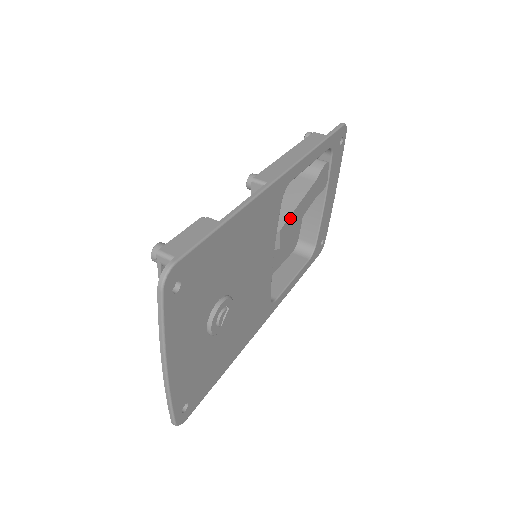
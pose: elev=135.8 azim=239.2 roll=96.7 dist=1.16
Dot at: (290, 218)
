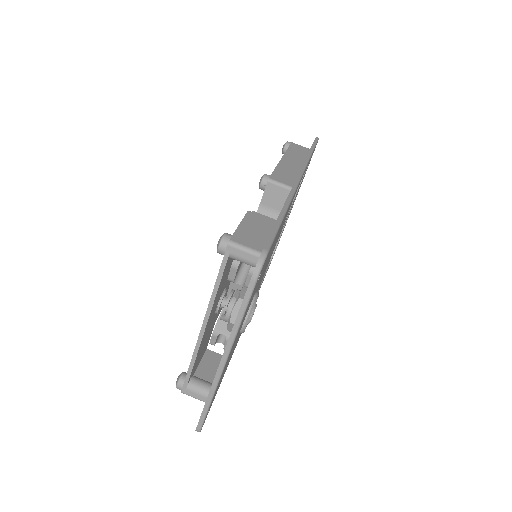
Dot at: occluded
